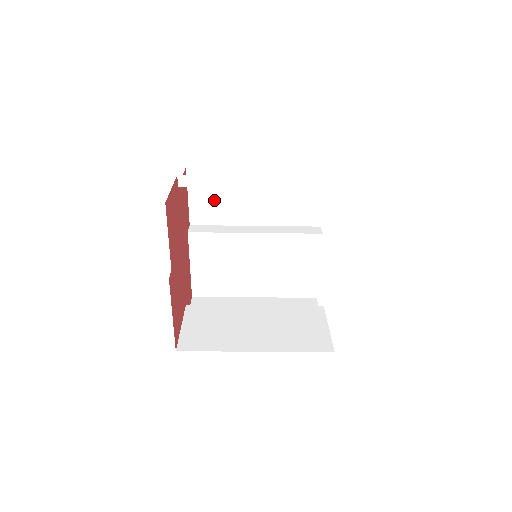
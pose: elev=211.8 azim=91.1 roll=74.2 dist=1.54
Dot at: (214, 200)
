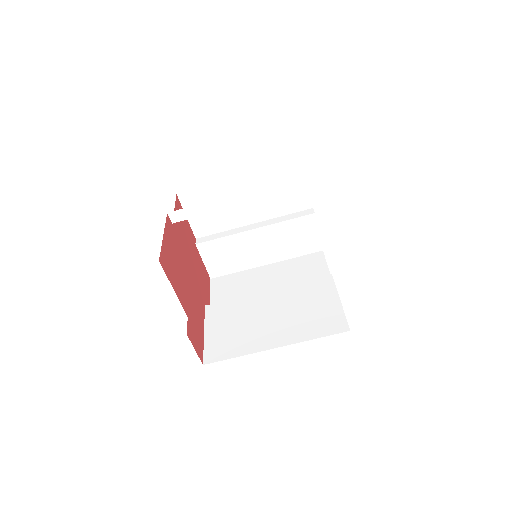
Dot at: (232, 293)
